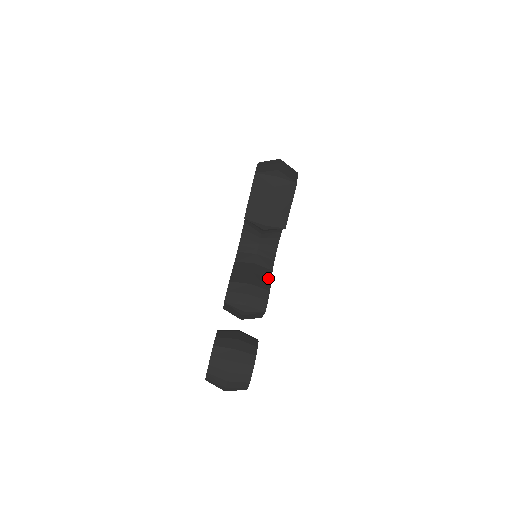
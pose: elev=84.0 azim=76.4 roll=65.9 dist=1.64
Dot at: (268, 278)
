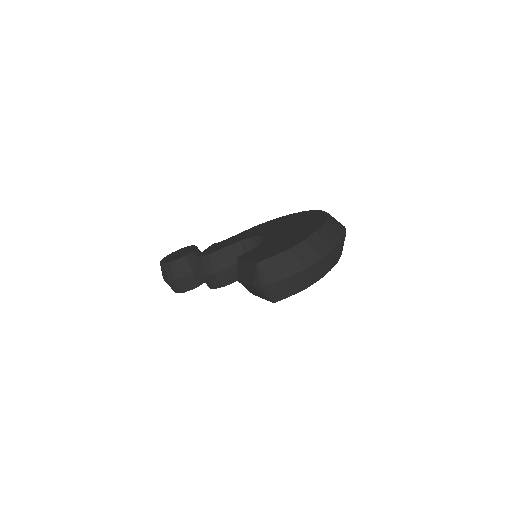
Dot at: occluded
